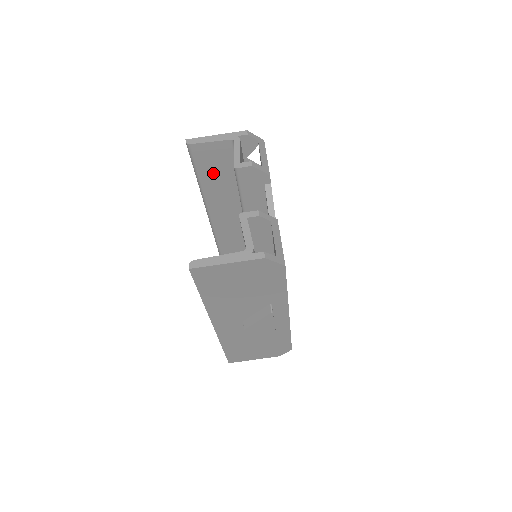
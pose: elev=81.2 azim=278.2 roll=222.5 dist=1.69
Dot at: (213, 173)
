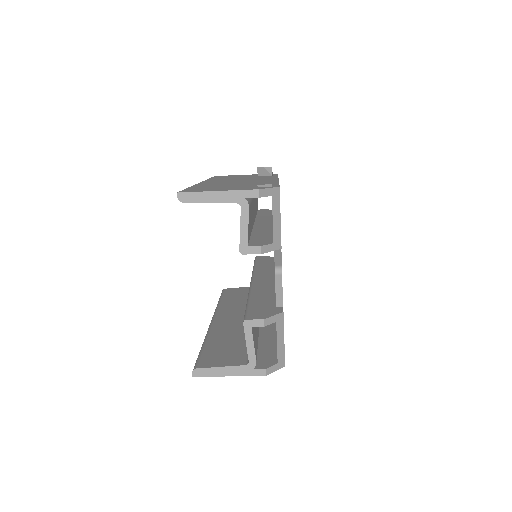
Dot at: occluded
